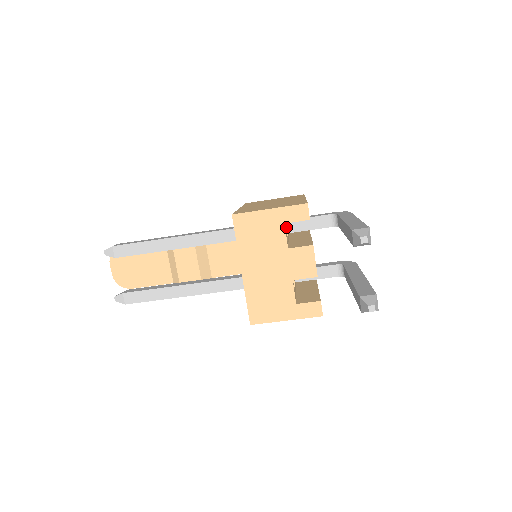
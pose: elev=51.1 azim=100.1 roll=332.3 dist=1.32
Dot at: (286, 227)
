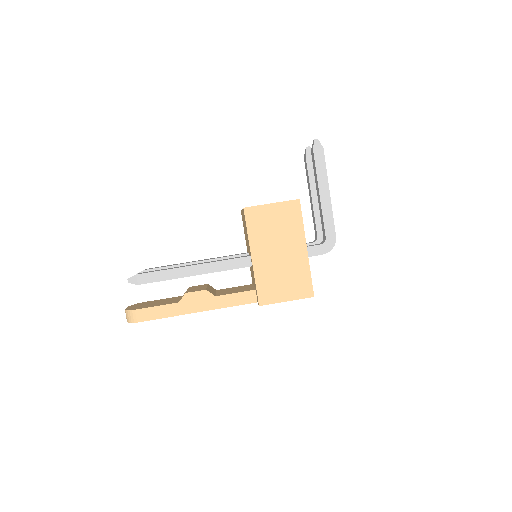
Dot at: occluded
